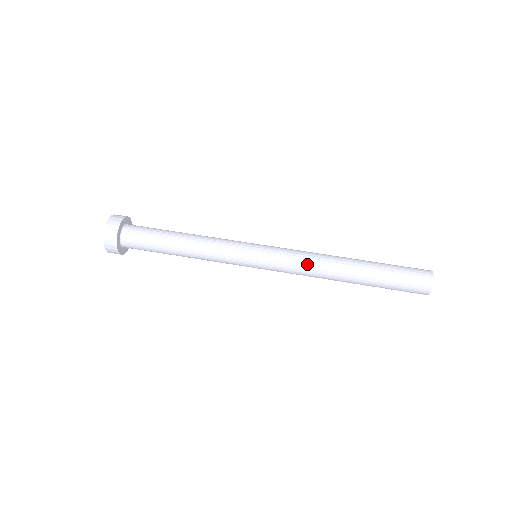
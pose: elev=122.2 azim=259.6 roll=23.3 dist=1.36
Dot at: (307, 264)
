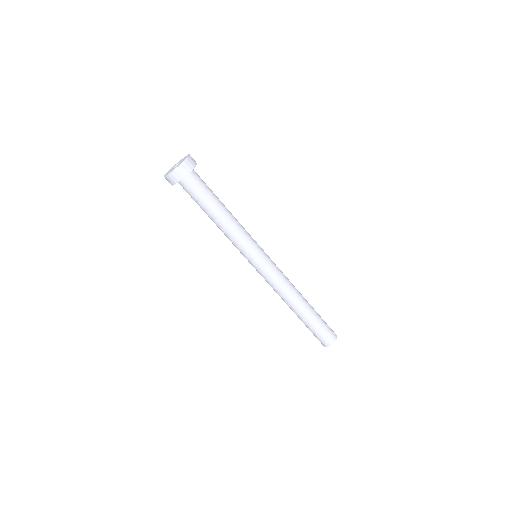
Dot at: (273, 289)
